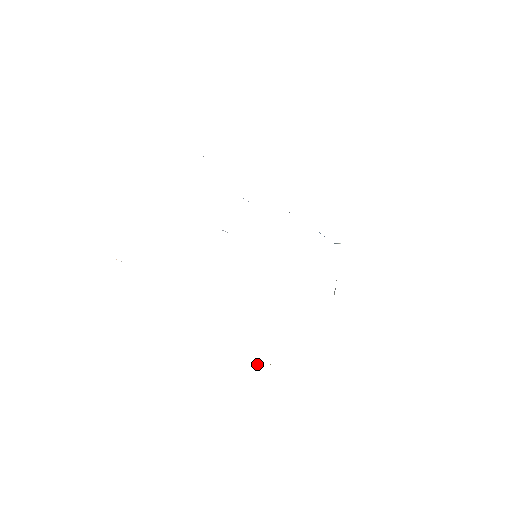
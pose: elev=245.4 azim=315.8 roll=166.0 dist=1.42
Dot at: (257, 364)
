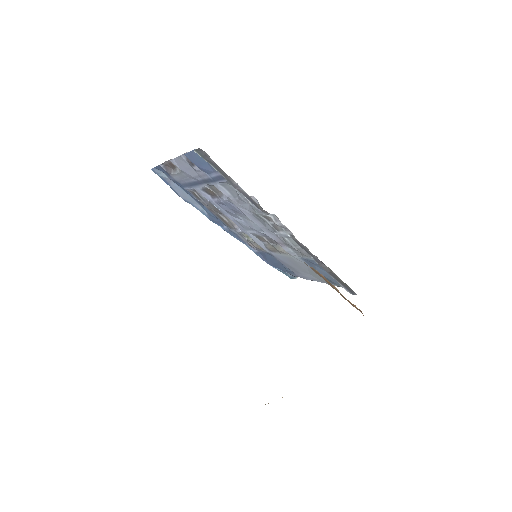
Dot at: occluded
